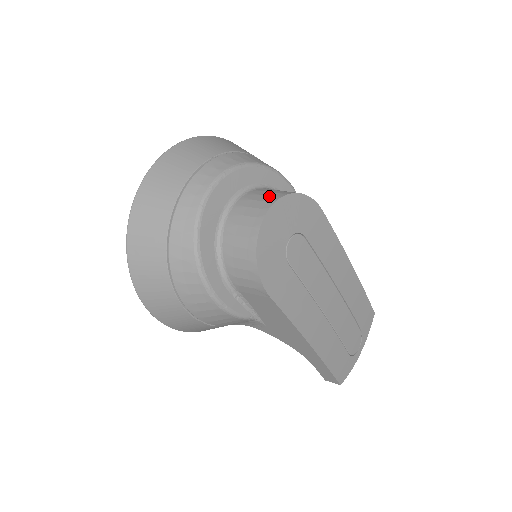
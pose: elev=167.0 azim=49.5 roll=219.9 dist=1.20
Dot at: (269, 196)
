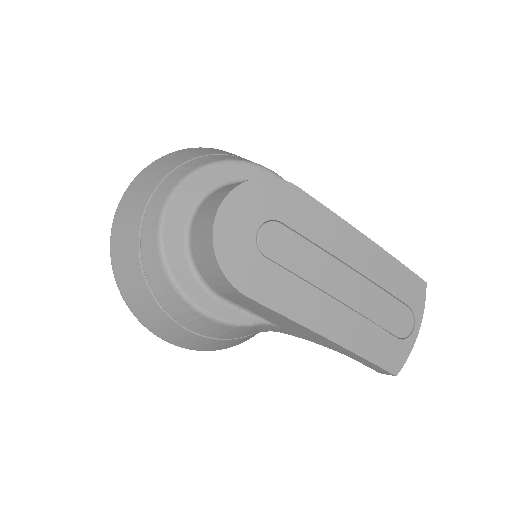
Dot at: (224, 192)
